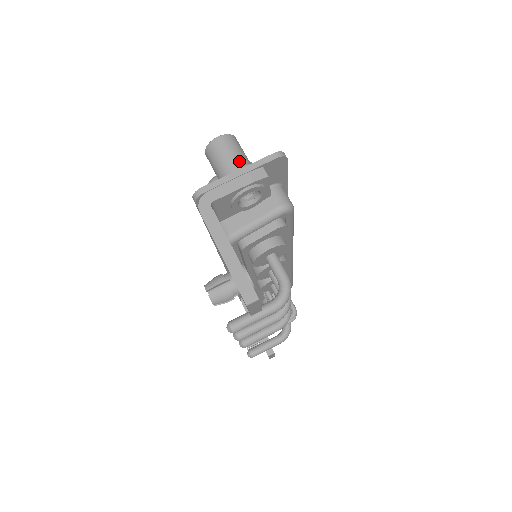
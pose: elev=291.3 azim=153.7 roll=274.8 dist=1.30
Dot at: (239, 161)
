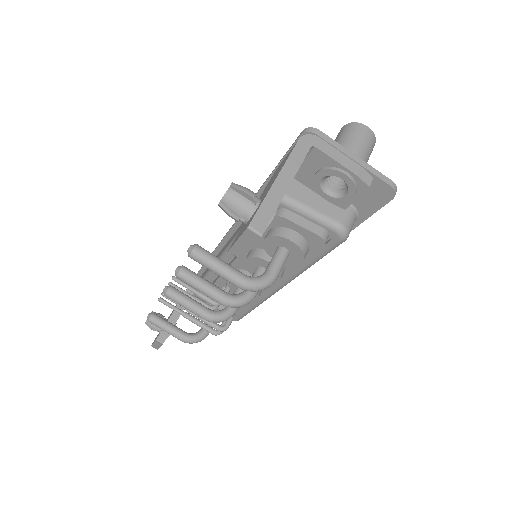
Dot at: (362, 155)
